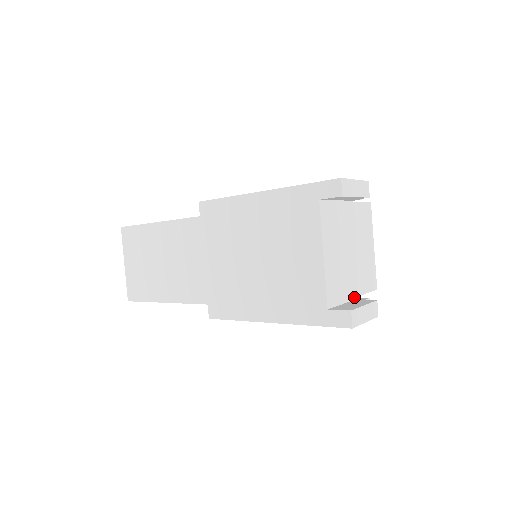
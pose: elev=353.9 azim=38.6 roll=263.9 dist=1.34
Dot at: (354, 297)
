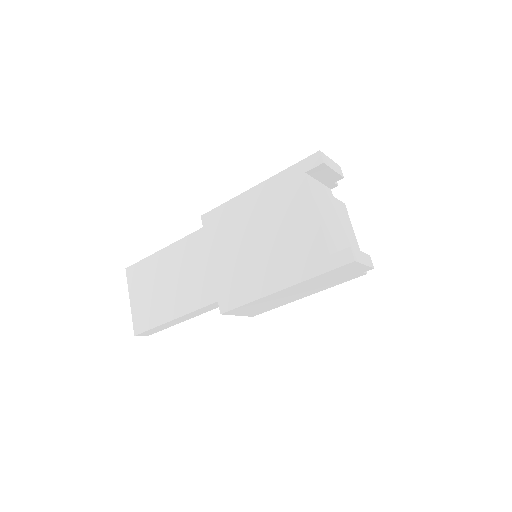
Dot at: occluded
